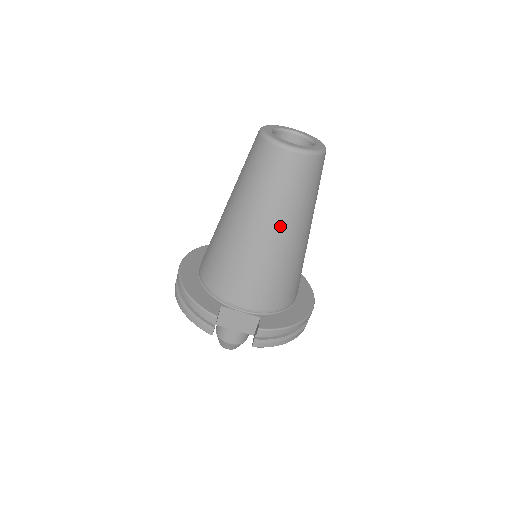
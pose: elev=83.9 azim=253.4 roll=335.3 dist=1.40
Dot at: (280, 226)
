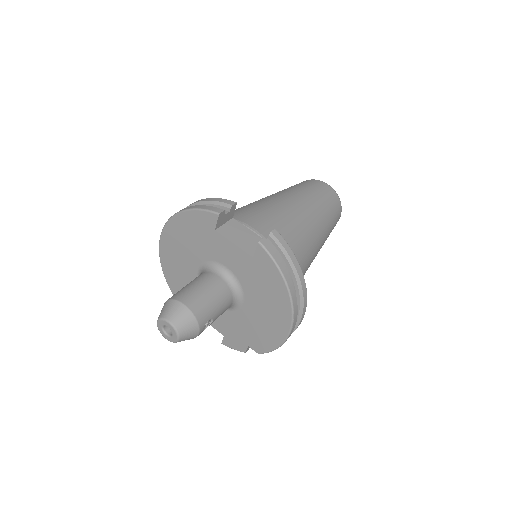
Dot at: (308, 207)
